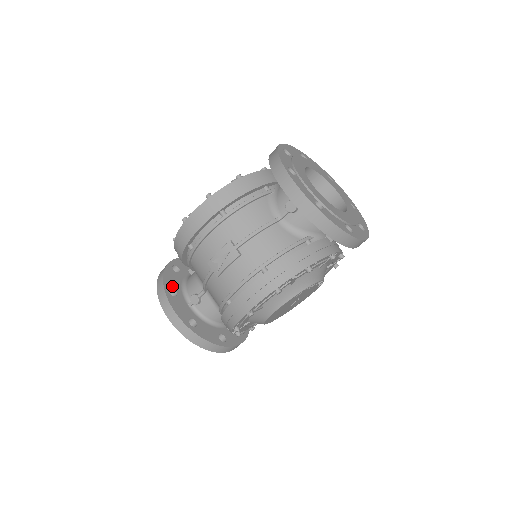
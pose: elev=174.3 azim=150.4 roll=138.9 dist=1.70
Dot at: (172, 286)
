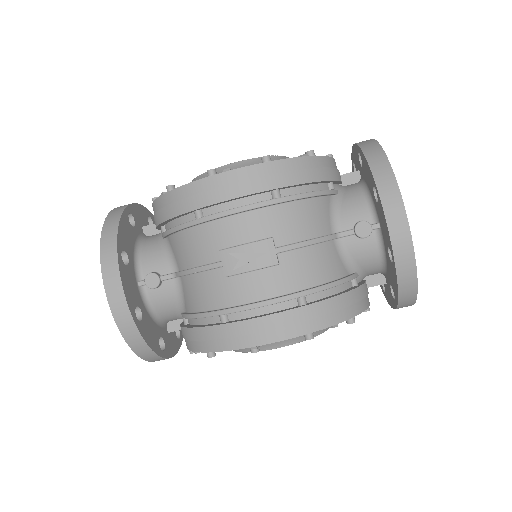
Dot at: (125, 247)
